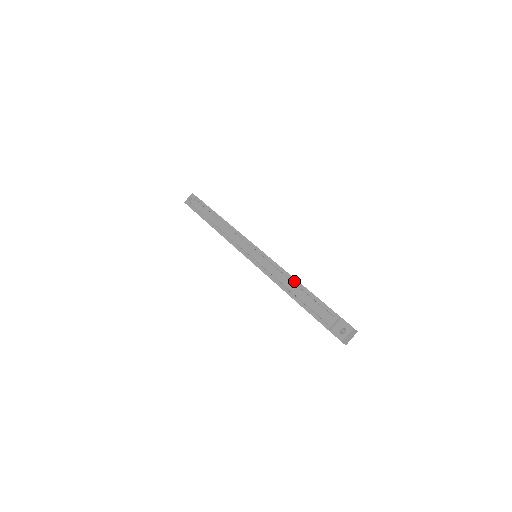
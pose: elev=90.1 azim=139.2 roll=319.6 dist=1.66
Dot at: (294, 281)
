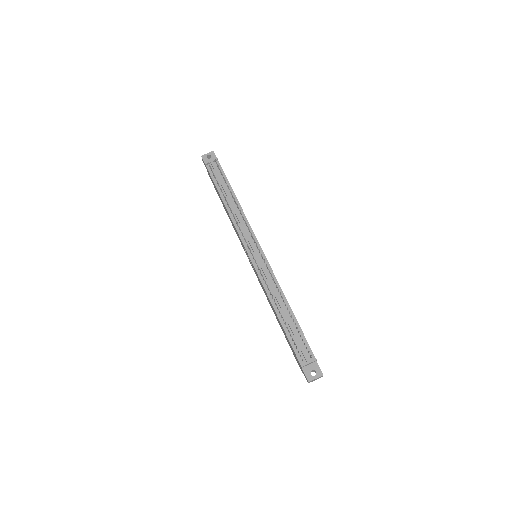
Dot at: (287, 305)
